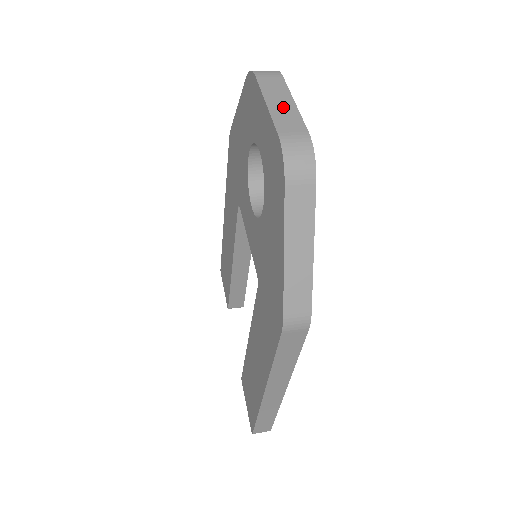
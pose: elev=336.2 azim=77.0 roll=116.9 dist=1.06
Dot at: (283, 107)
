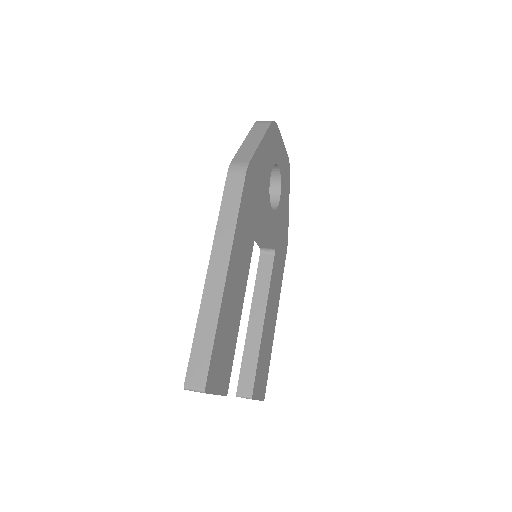
Dot at: occluded
